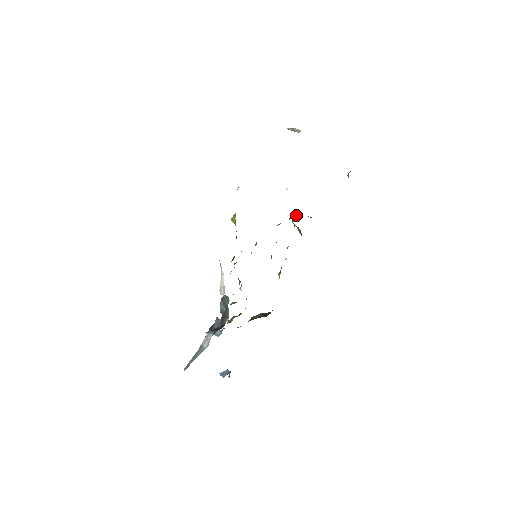
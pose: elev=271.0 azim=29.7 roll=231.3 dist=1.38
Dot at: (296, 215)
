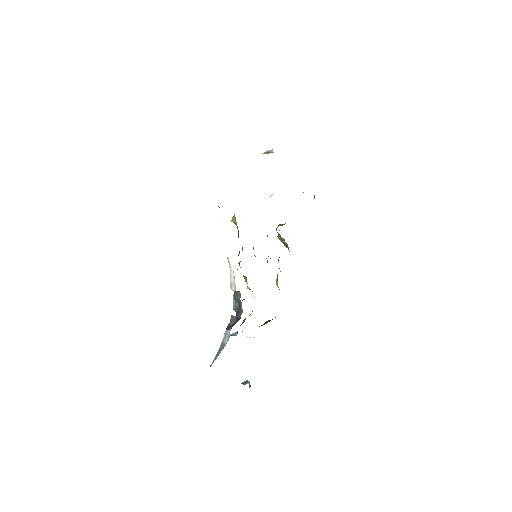
Dot at: (281, 225)
